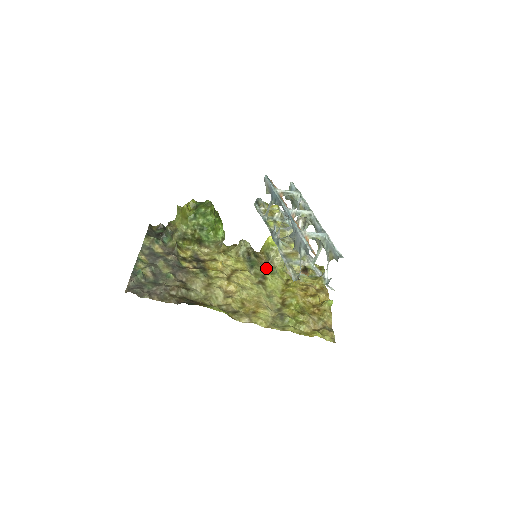
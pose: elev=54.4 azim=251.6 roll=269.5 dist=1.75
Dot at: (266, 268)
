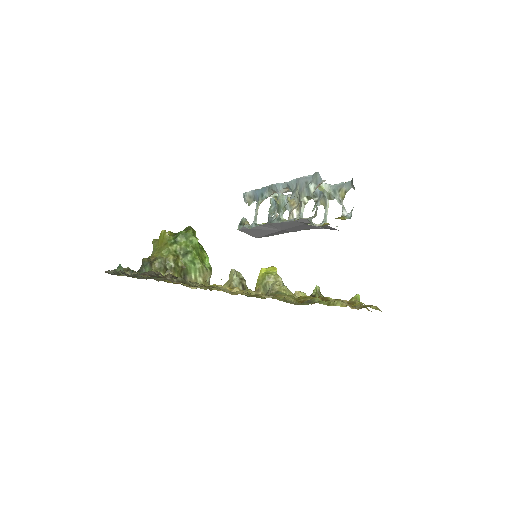
Dot at: occluded
